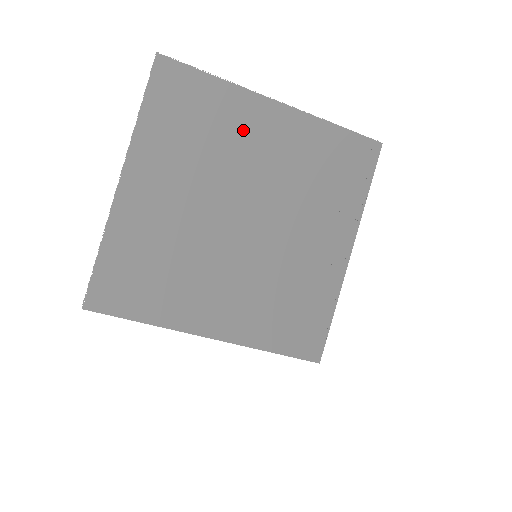
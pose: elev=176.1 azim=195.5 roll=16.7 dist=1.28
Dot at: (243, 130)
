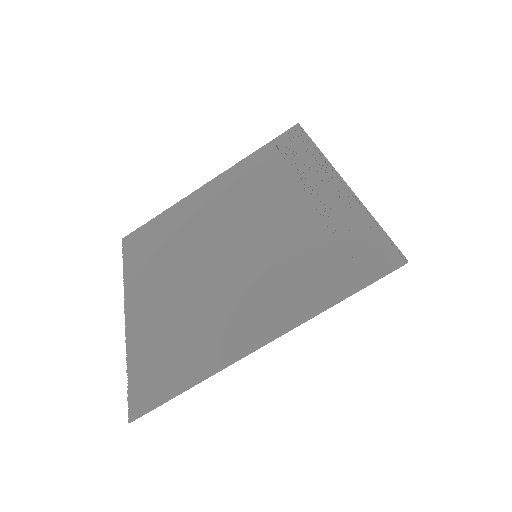
Dot at: (193, 214)
